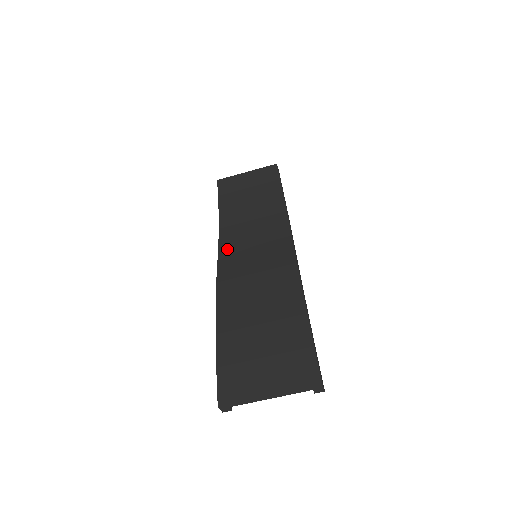
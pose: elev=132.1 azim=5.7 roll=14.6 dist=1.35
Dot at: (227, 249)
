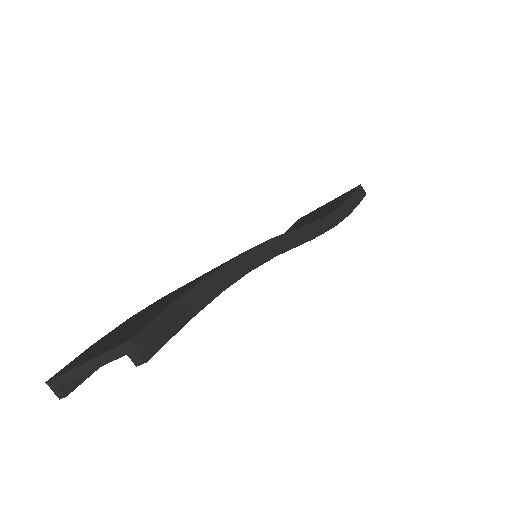
Dot at: occluded
